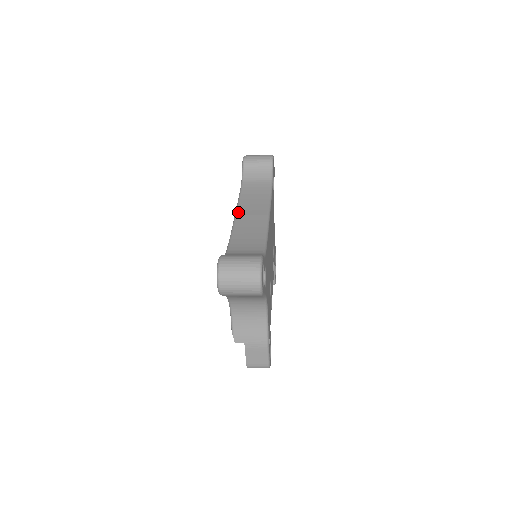
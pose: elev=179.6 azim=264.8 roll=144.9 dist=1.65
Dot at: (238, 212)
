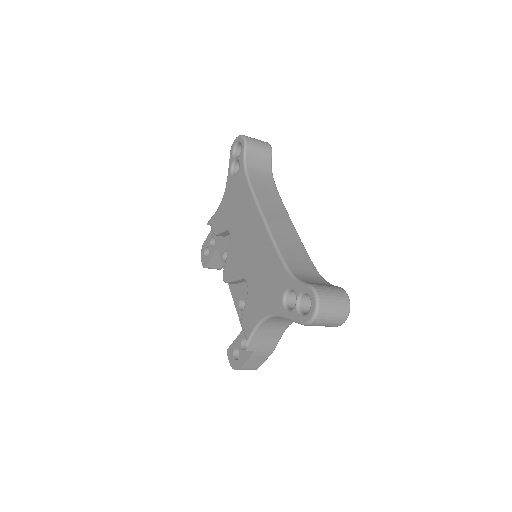
Dot at: (265, 213)
